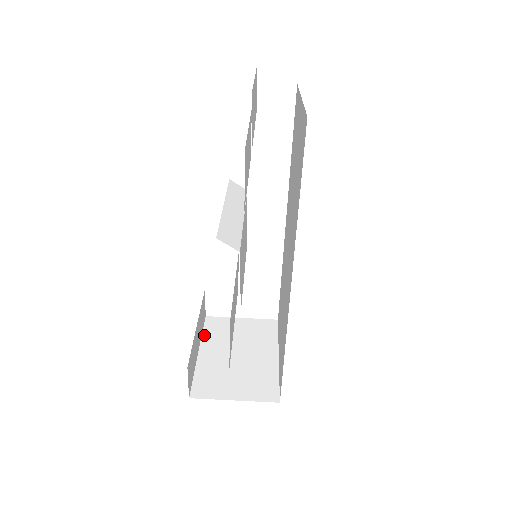
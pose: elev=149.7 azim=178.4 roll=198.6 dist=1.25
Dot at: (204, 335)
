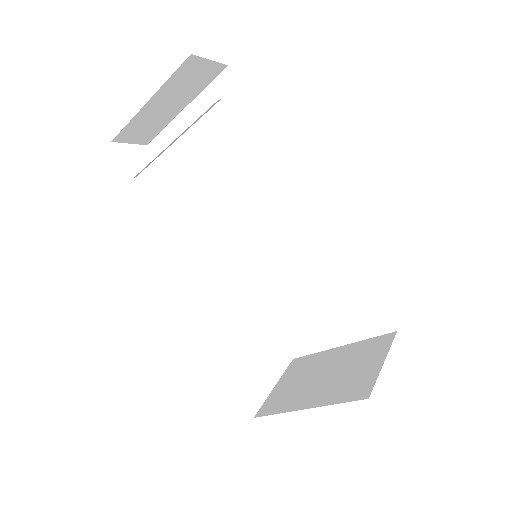
Dot at: (282, 411)
